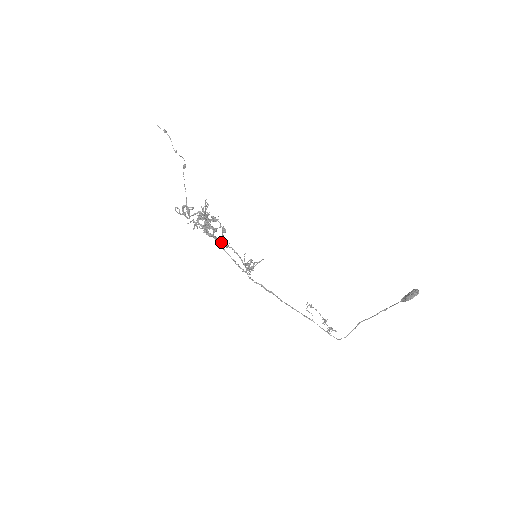
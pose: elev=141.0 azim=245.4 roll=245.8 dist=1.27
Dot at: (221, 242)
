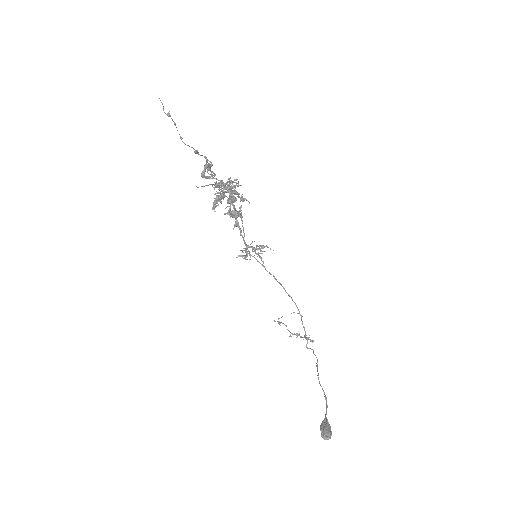
Dot at: (233, 217)
